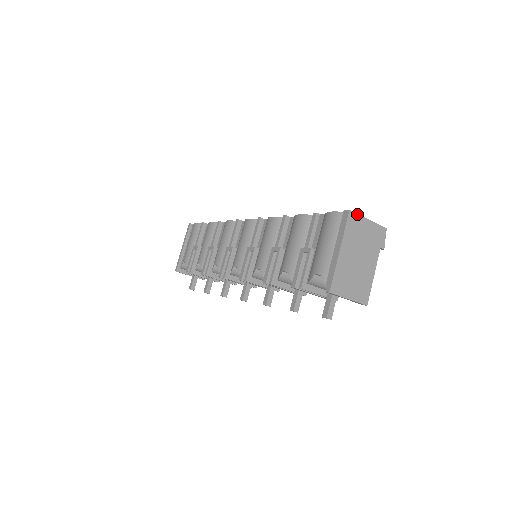
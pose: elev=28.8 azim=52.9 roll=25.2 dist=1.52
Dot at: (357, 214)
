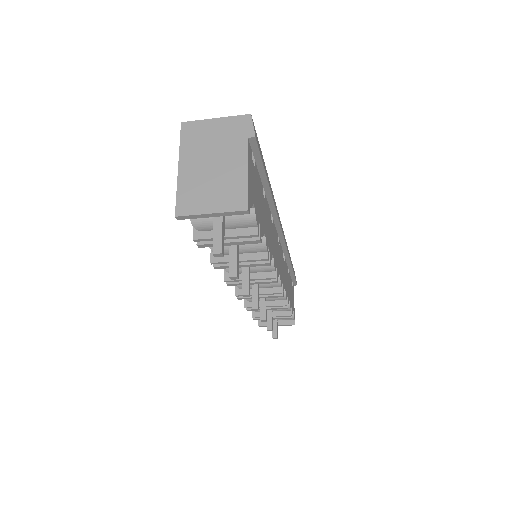
Dot at: (195, 121)
